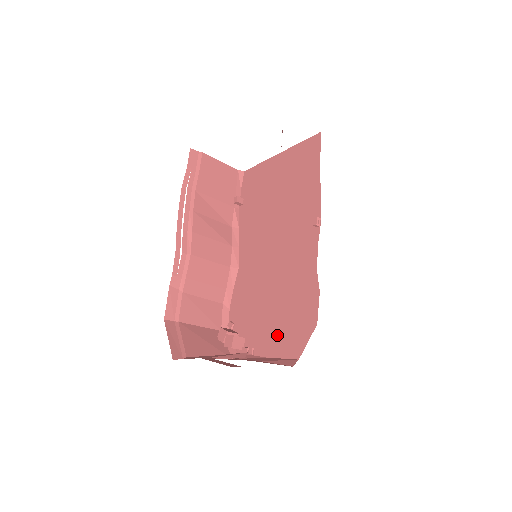
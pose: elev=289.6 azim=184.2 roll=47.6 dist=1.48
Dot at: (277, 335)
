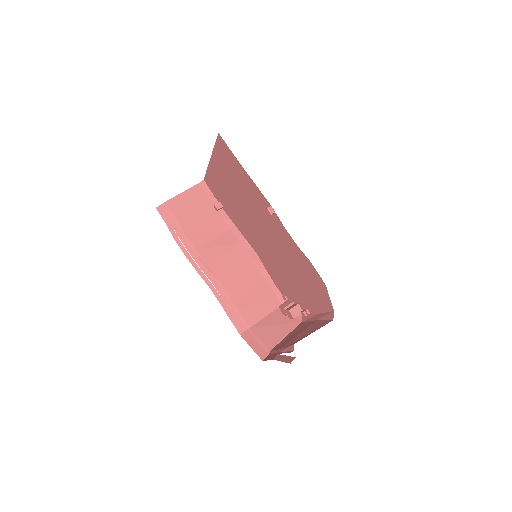
Dot at: (312, 298)
